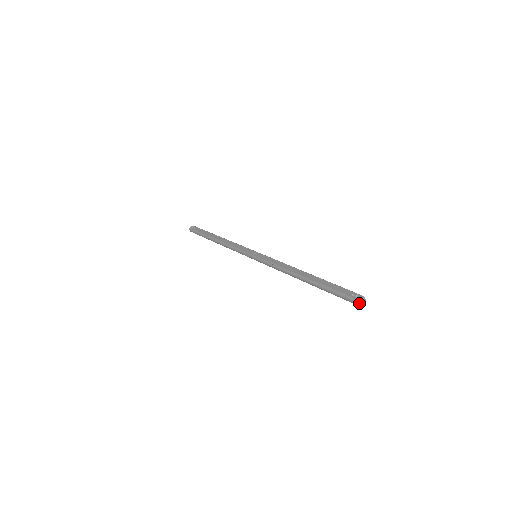
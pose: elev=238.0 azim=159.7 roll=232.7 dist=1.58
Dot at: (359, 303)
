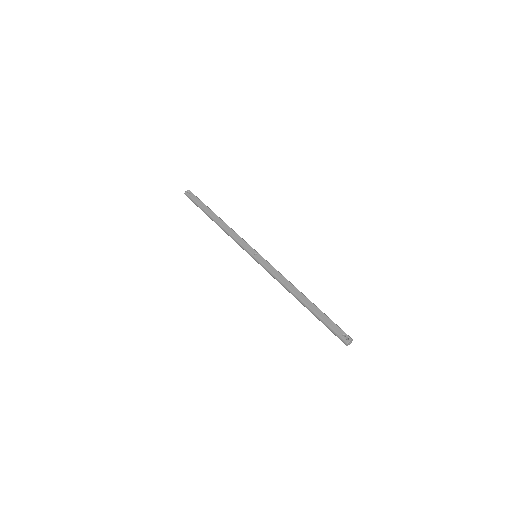
Dot at: (348, 344)
